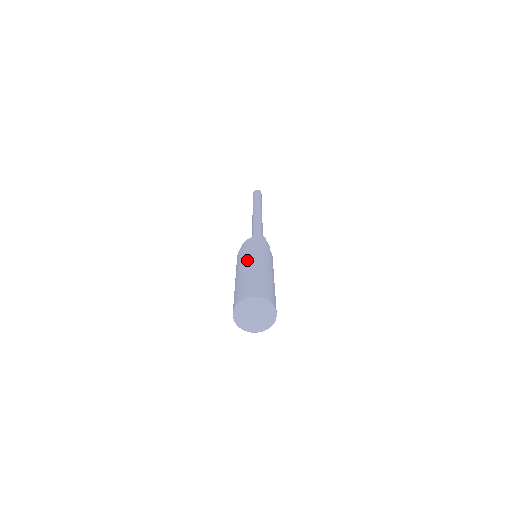
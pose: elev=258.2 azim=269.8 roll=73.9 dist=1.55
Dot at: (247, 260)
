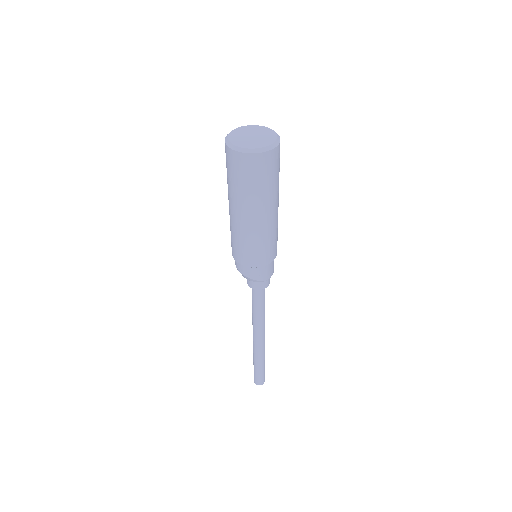
Dot at: occluded
